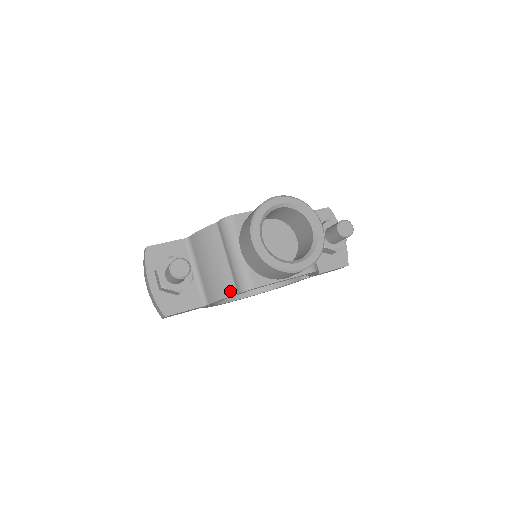
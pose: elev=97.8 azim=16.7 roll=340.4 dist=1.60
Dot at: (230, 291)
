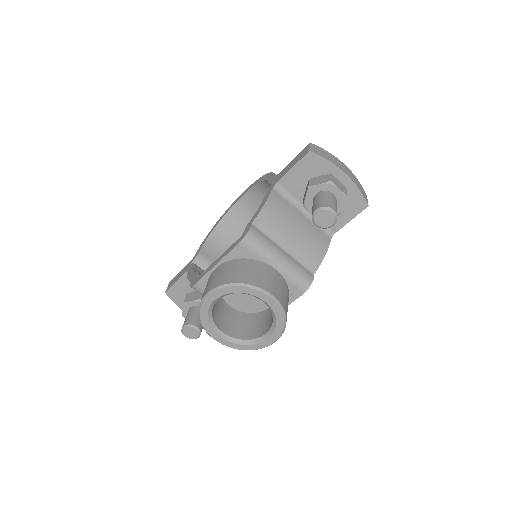
Dot at: occluded
